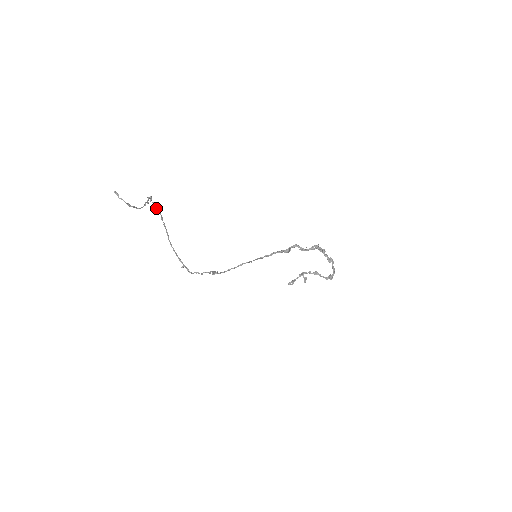
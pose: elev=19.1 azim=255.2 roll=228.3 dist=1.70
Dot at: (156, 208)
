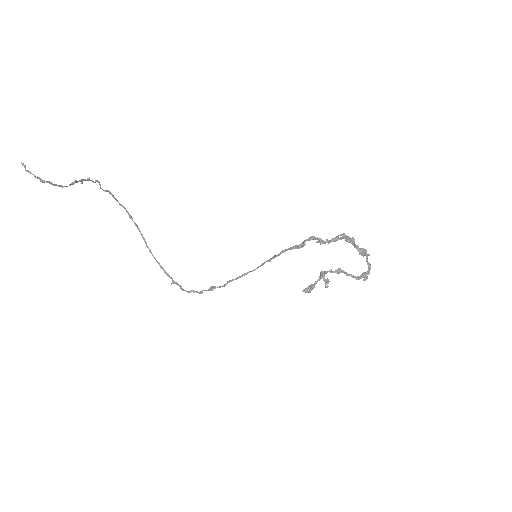
Dot at: occluded
